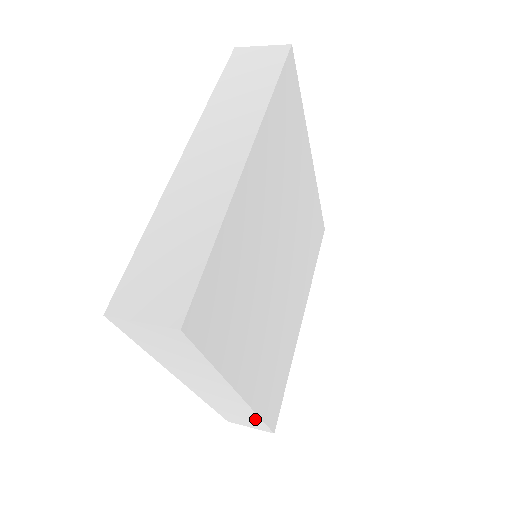
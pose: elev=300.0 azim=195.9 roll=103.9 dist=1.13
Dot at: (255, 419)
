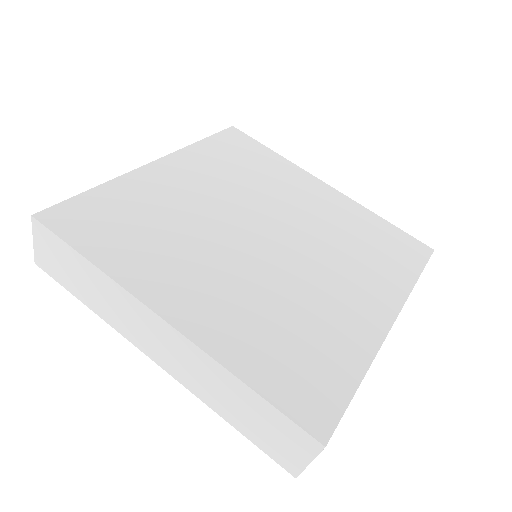
Dot at: (252, 398)
